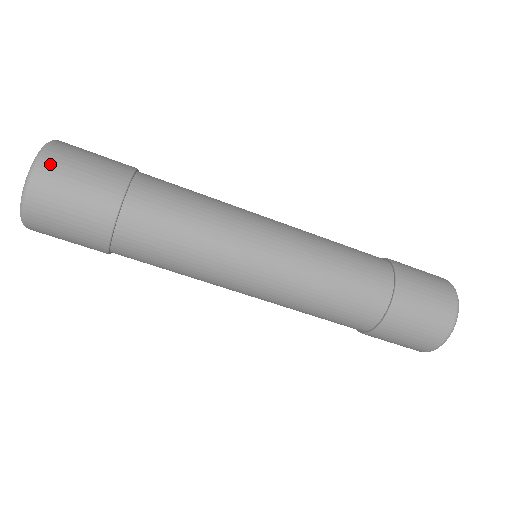
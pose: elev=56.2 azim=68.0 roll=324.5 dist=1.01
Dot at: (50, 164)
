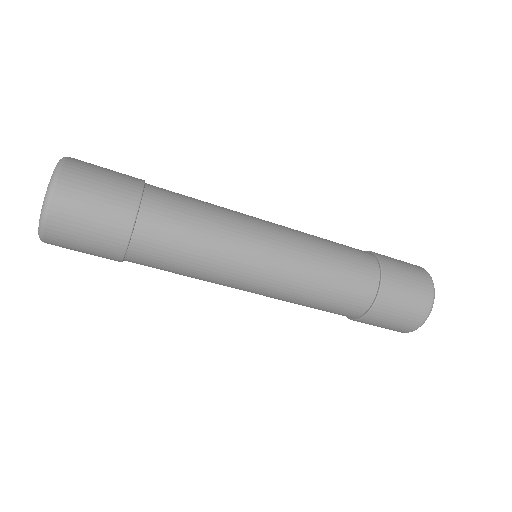
Dot at: (66, 184)
